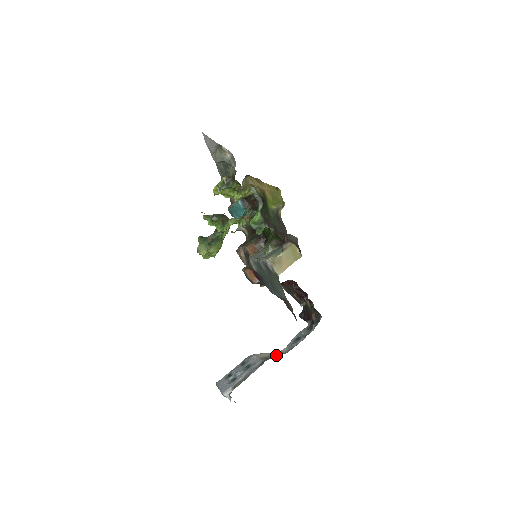
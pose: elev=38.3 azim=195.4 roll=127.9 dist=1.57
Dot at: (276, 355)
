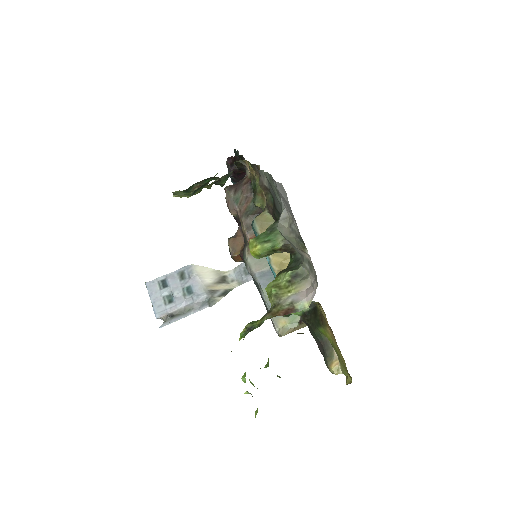
Dot at: (222, 286)
